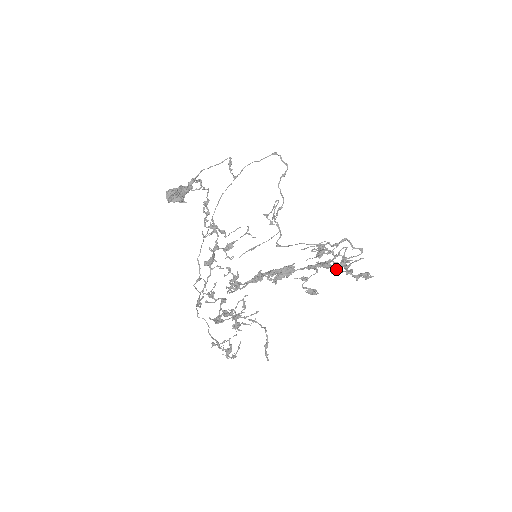
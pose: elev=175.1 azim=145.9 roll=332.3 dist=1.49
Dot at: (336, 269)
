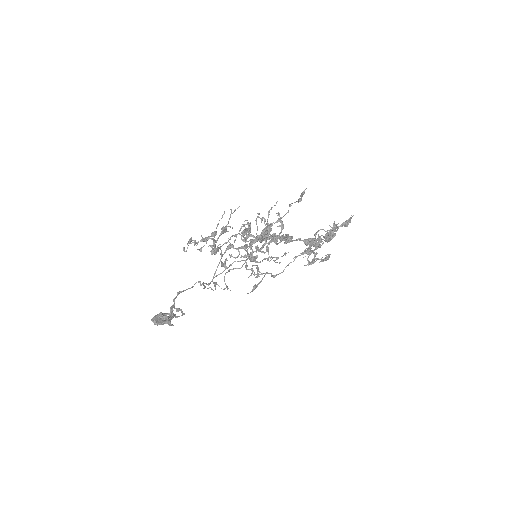
Dot at: (326, 238)
